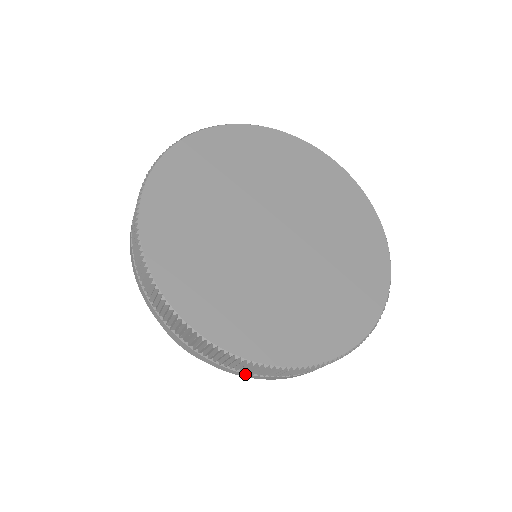
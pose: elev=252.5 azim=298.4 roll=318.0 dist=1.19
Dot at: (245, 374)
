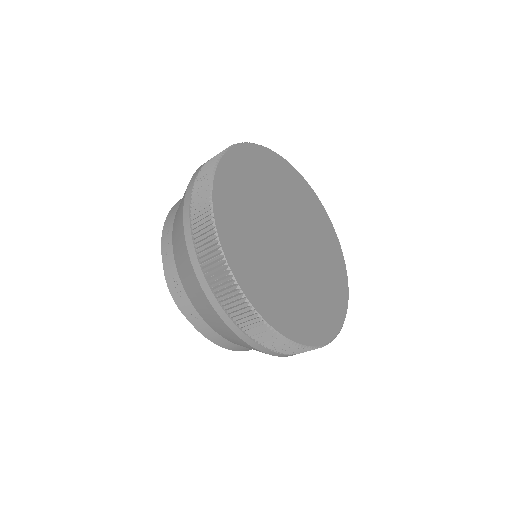
Dot at: (204, 278)
